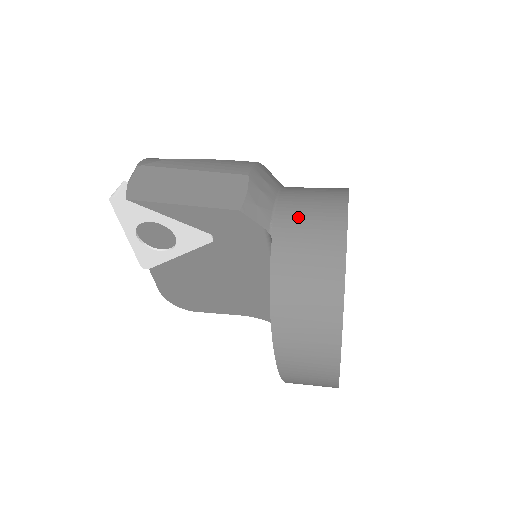
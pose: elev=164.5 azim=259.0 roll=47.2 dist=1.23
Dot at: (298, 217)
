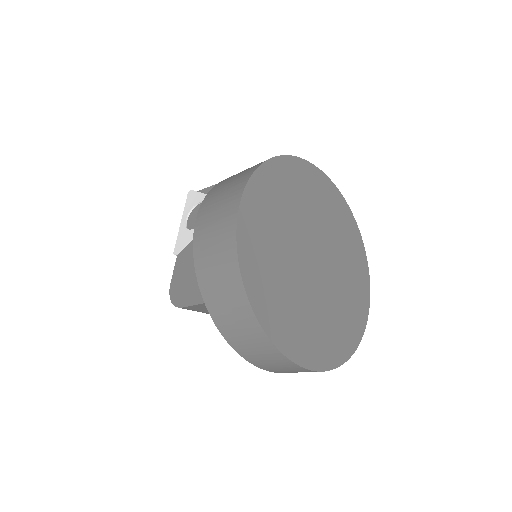
Dot at: occluded
